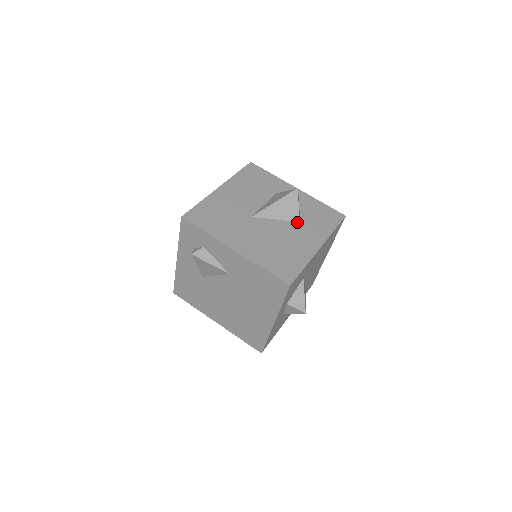
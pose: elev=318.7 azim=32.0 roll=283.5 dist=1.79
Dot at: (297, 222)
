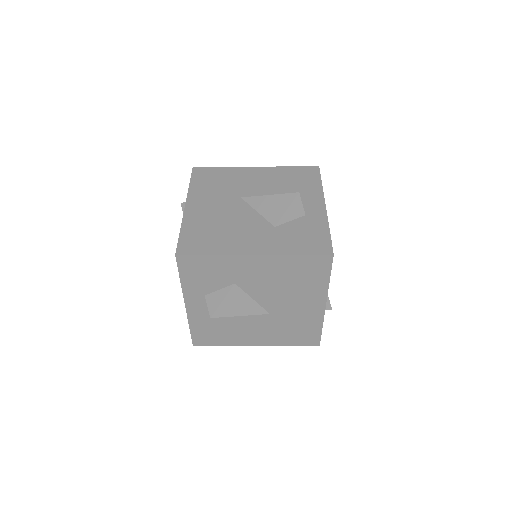
Dot at: (272, 225)
